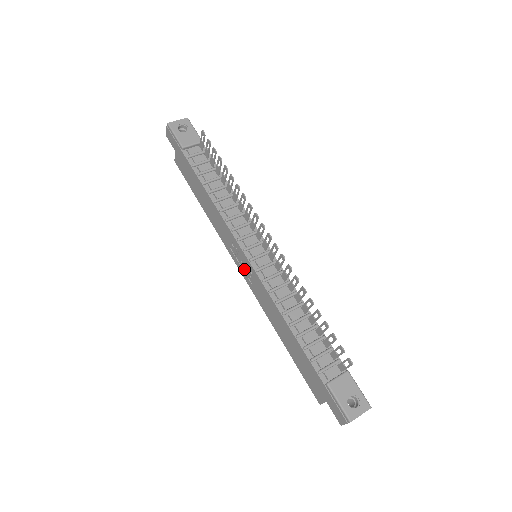
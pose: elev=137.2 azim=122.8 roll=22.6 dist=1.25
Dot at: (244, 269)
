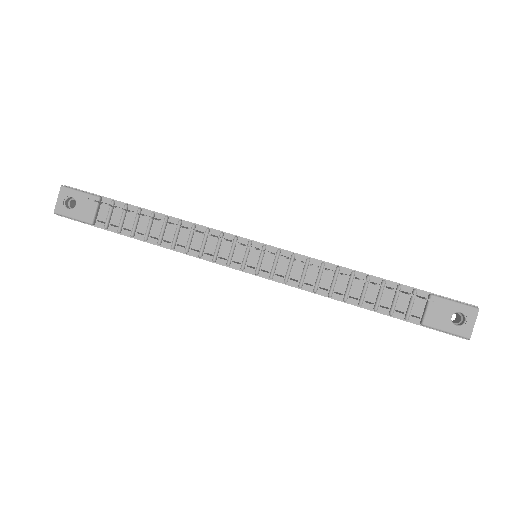
Dot at: occluded
